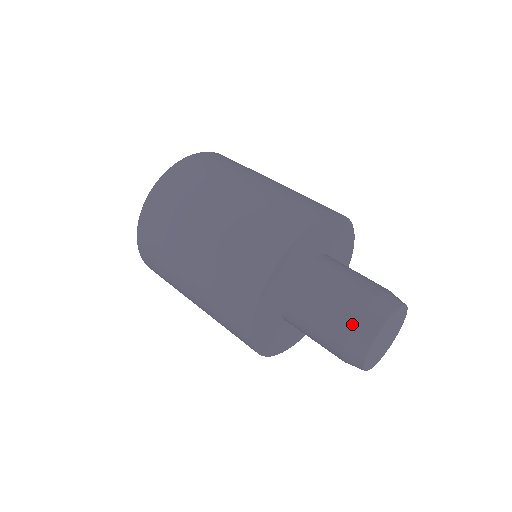
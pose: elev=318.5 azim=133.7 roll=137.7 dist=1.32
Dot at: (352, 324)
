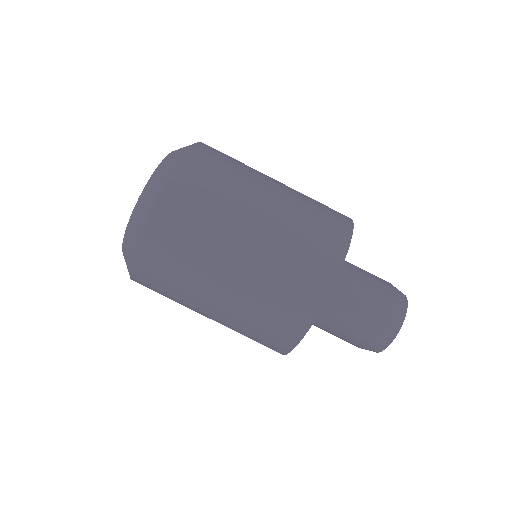
Dot at: (363, 346)
